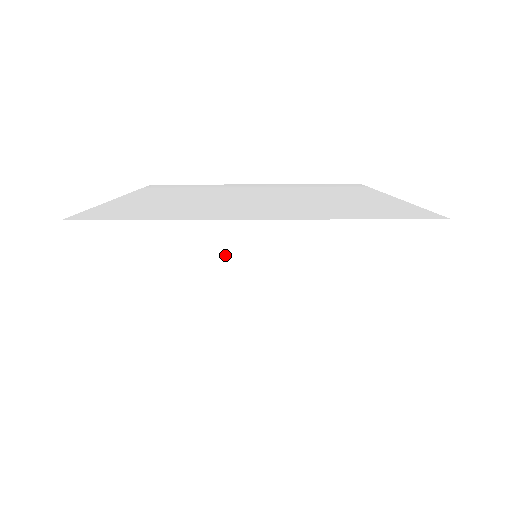
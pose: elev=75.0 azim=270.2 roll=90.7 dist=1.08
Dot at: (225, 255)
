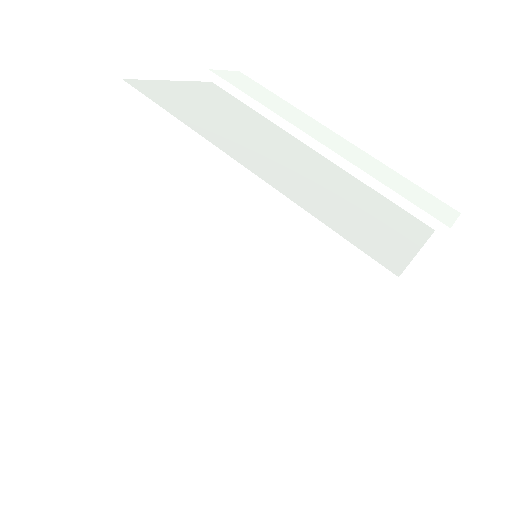
Dot at: (313, 127)
